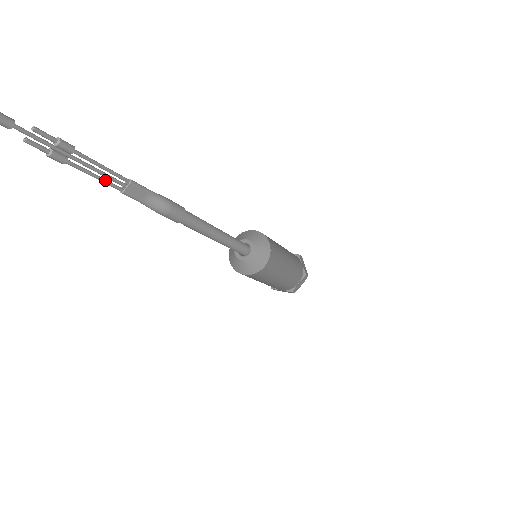
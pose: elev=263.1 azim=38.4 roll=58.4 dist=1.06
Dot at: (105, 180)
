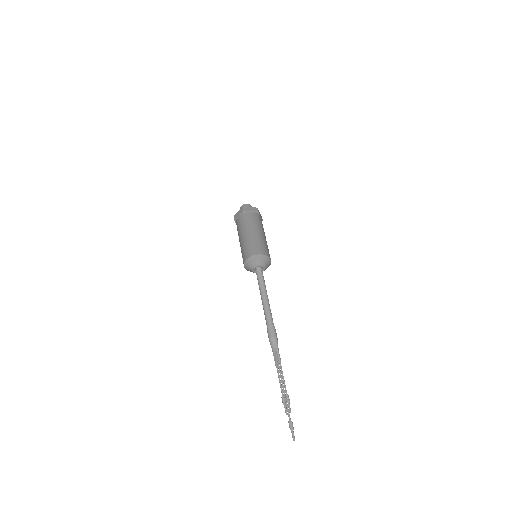
Dot at: (280, 376)
